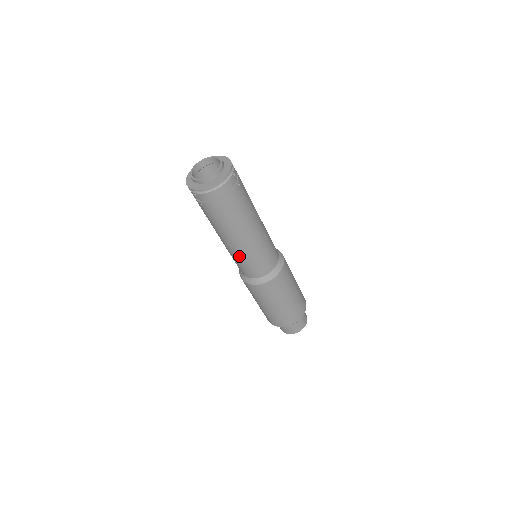
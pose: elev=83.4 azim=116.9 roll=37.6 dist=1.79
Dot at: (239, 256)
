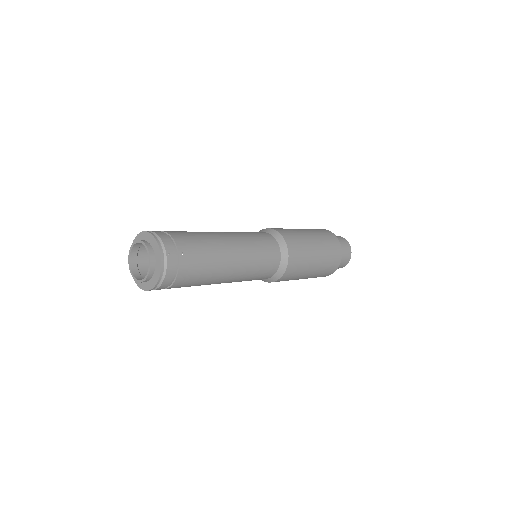
Dot at: occluded
